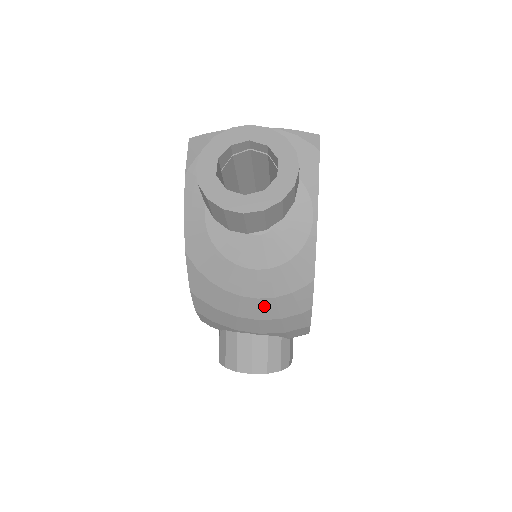
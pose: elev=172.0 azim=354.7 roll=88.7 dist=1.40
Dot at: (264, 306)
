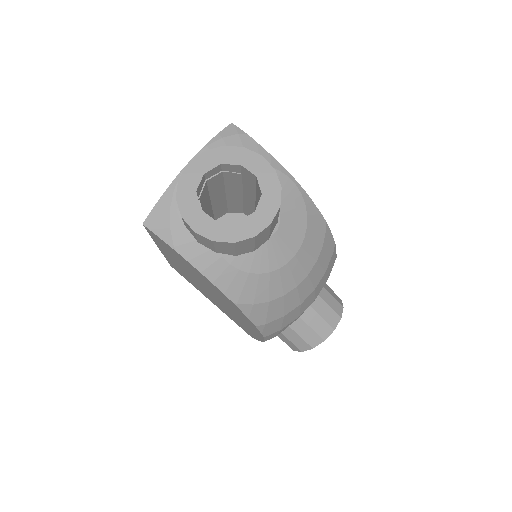
Dot at: (313, 275)
